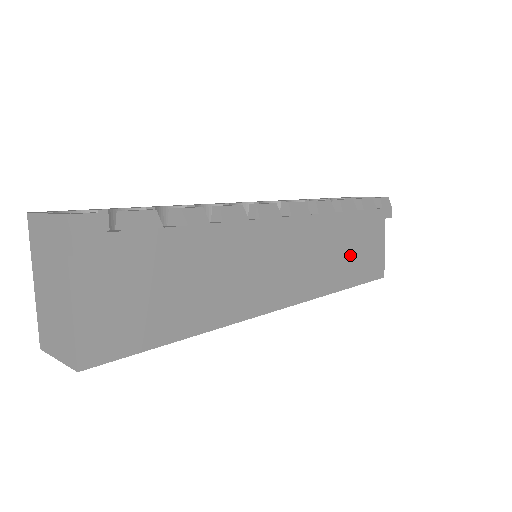
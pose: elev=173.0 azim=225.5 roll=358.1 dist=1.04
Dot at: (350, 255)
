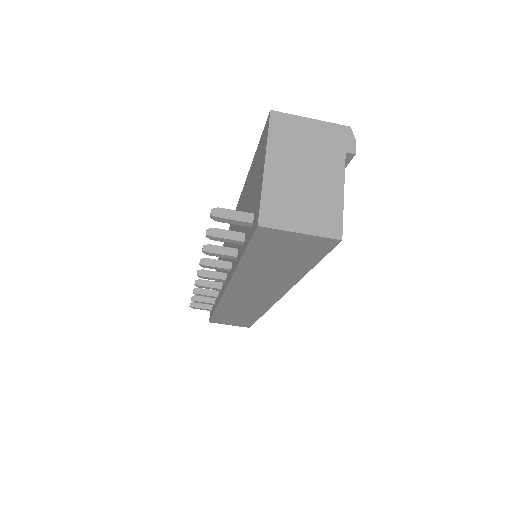
Dot at: occluded
